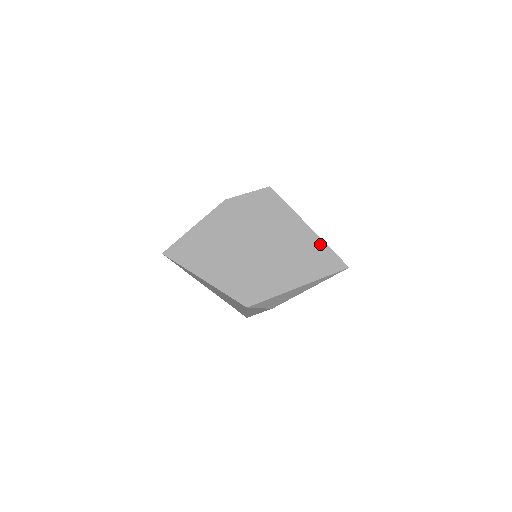
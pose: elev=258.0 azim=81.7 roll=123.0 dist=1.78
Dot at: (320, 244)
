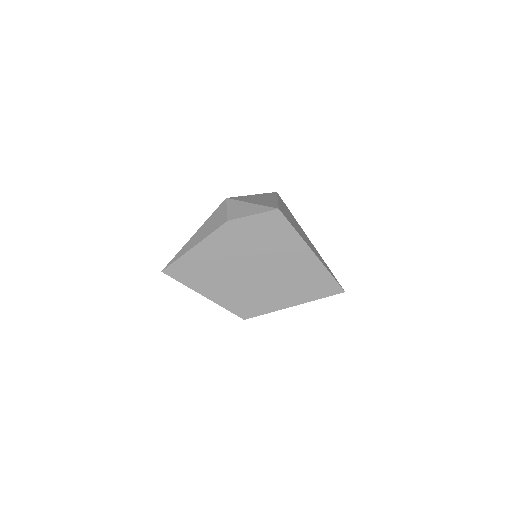
Dot at: (322, 270)
